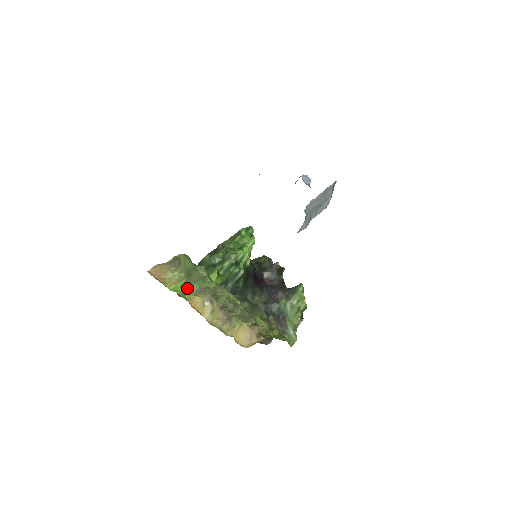
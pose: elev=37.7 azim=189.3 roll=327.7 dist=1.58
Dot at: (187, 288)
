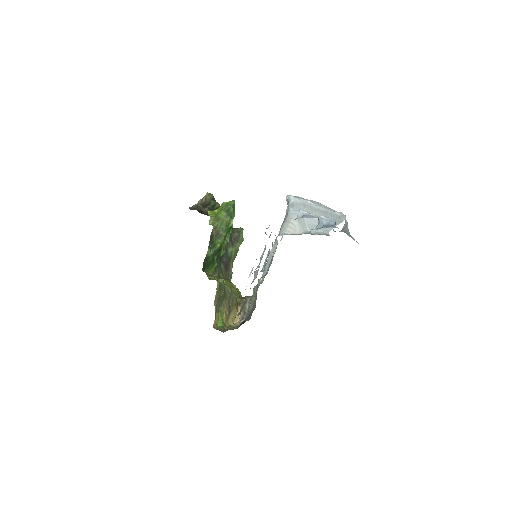
Dot at: (220, 311)
